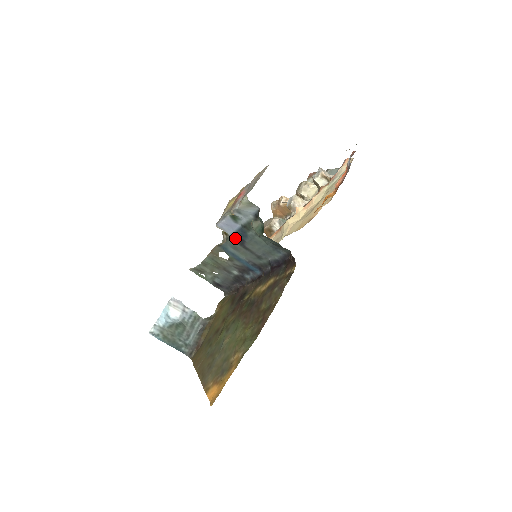
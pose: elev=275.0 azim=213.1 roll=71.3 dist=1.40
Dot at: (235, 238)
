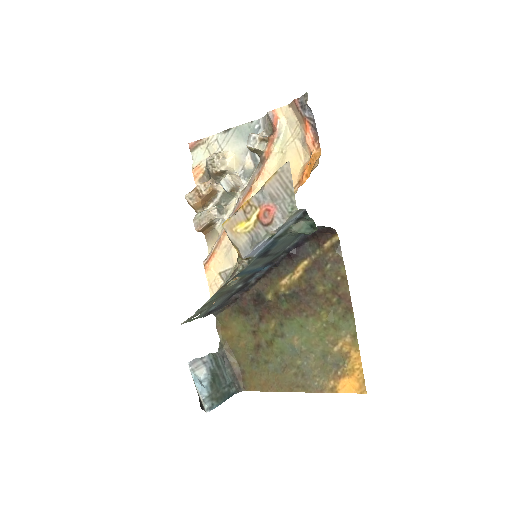
Dot at: (260, 255)
